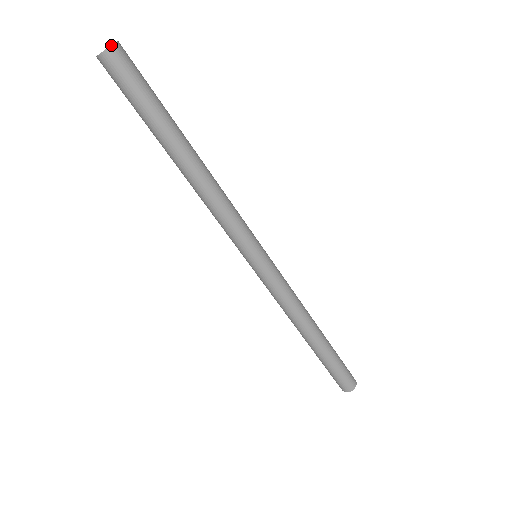
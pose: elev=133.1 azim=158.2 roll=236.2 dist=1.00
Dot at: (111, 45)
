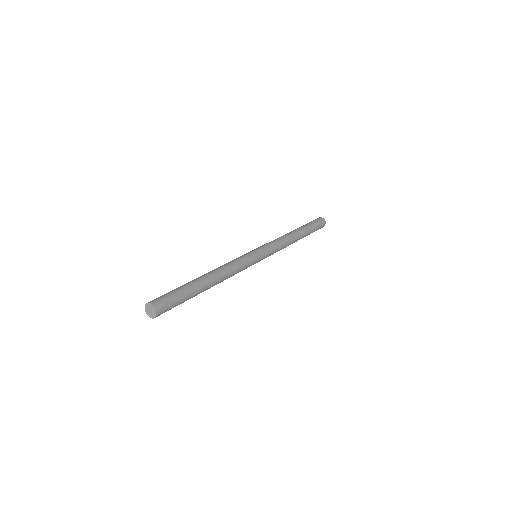
Dot at: (156, 313)
